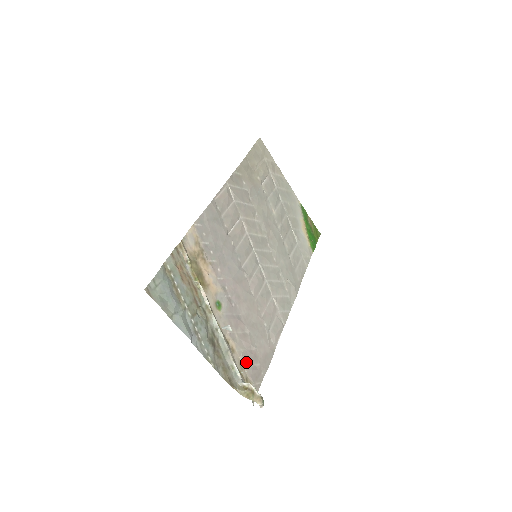
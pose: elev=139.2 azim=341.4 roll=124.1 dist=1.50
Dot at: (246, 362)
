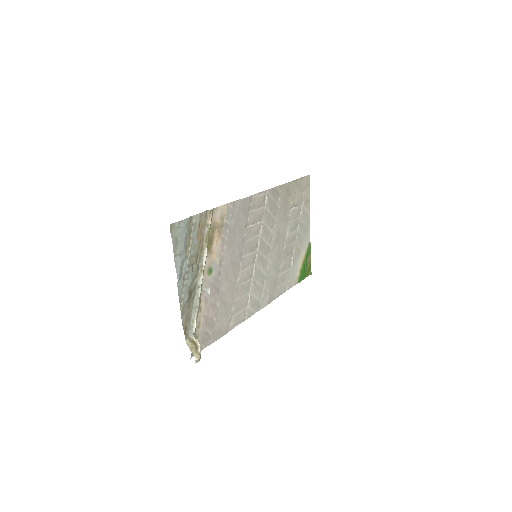
Dot at: (204, 325)
